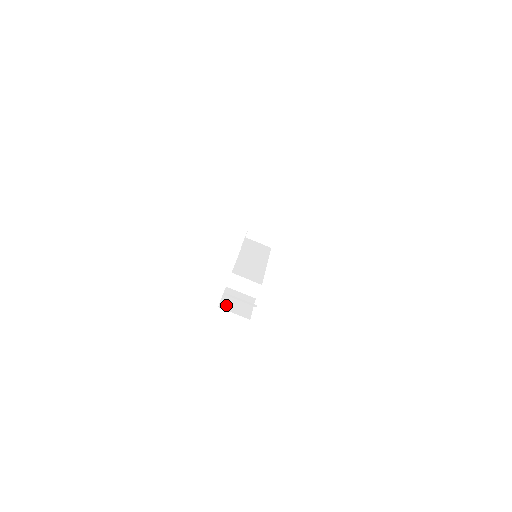
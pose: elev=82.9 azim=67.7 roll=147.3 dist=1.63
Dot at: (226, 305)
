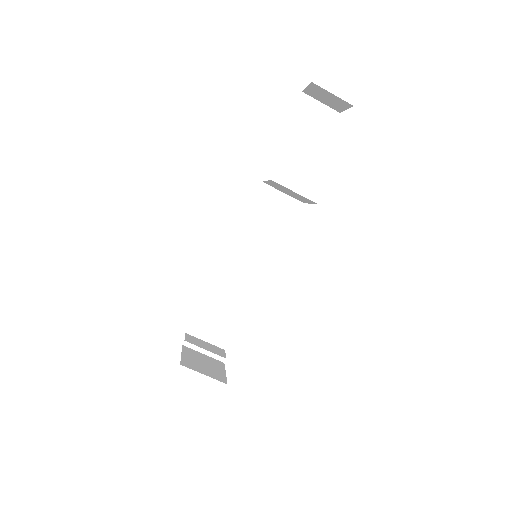
Dot at: (198, 327)
